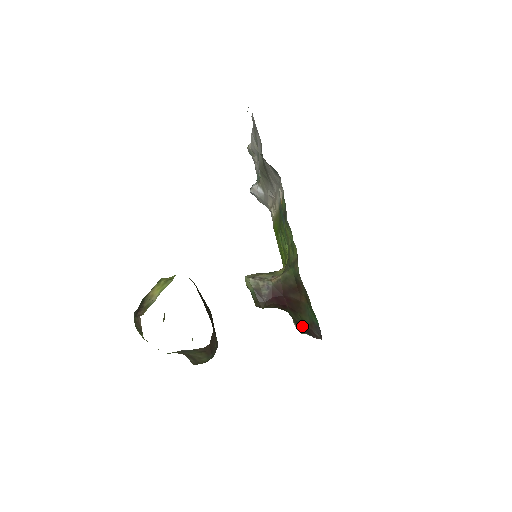
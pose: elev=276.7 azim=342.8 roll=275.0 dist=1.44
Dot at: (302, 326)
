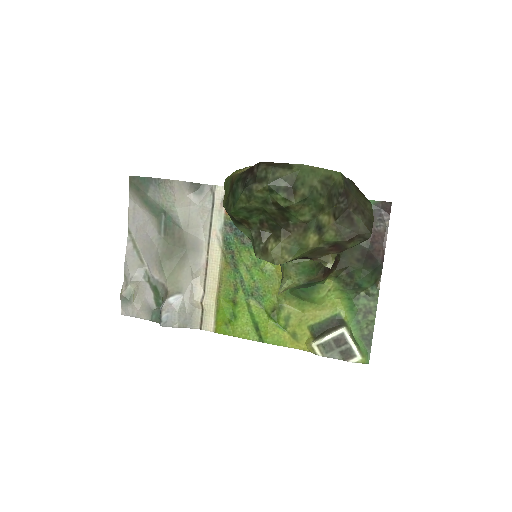
Dot at: (365, 256)
